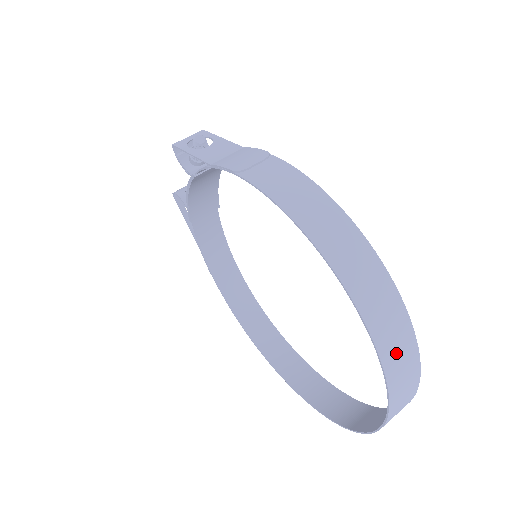
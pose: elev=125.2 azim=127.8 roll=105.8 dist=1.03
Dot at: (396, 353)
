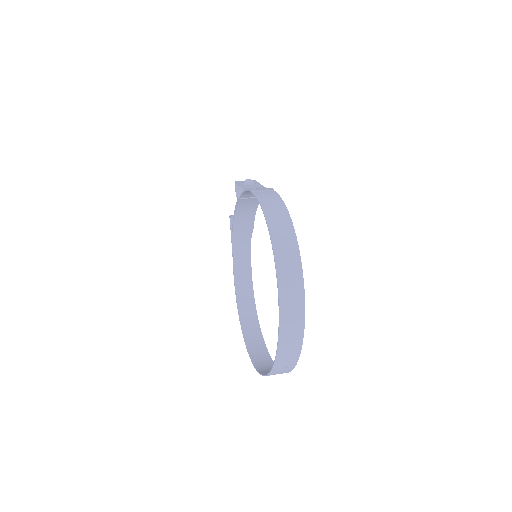
Dot at: (289, 296)
